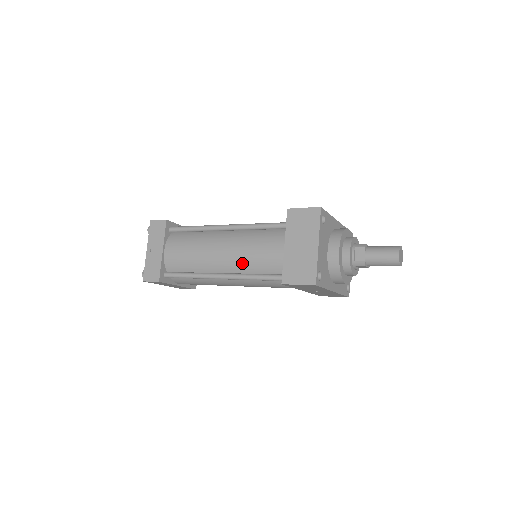
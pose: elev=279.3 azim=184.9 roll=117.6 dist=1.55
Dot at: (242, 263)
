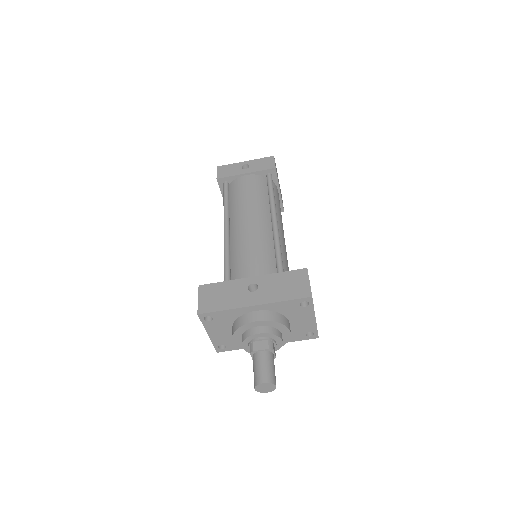
Dot at: occluded
